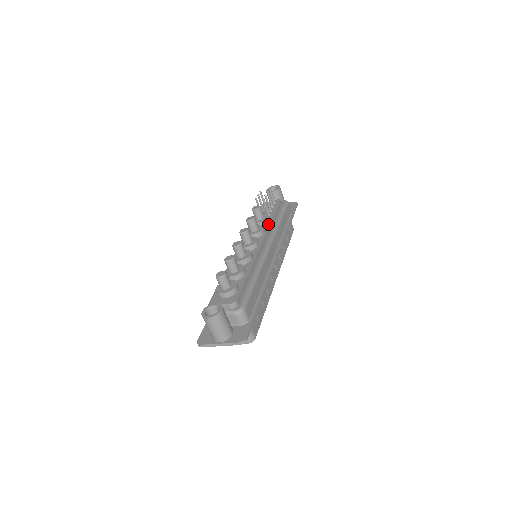
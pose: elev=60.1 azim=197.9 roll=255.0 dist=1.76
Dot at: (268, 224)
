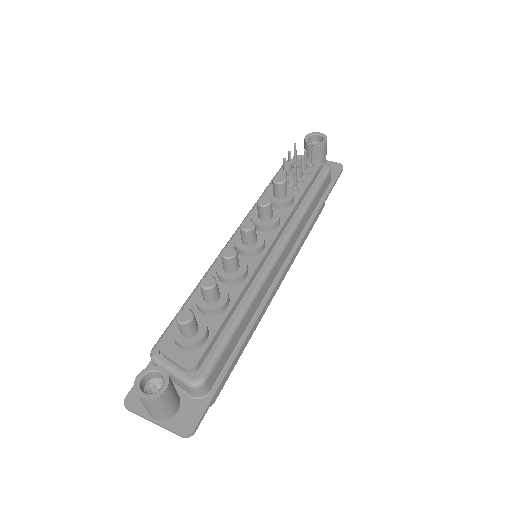
Dot at: (289, 209)
